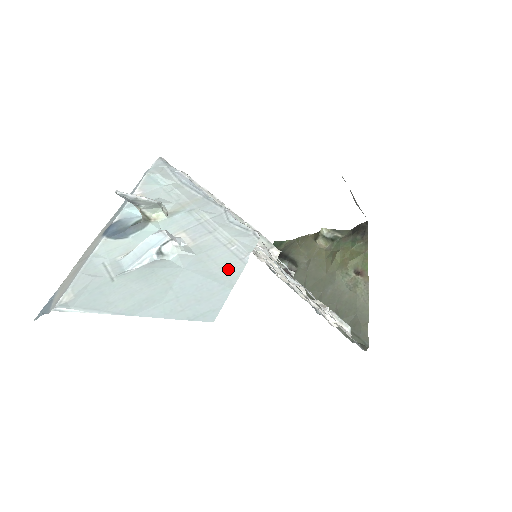
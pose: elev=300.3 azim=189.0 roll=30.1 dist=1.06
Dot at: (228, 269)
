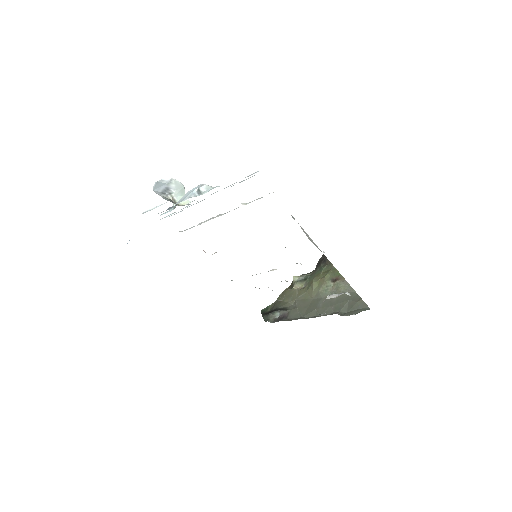
Dot at: occluded
